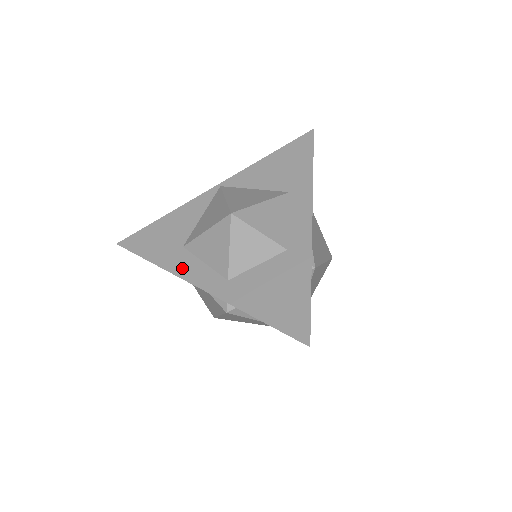
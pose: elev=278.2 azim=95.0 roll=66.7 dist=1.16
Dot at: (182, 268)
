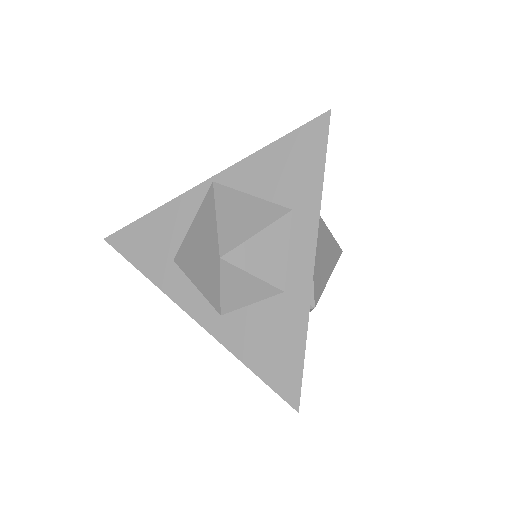
Dot at: (173, 288)
